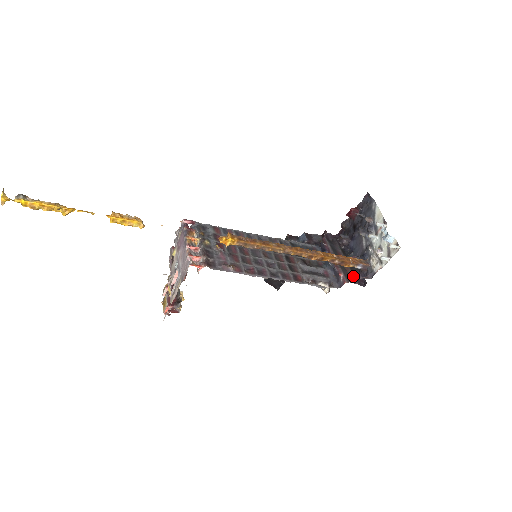
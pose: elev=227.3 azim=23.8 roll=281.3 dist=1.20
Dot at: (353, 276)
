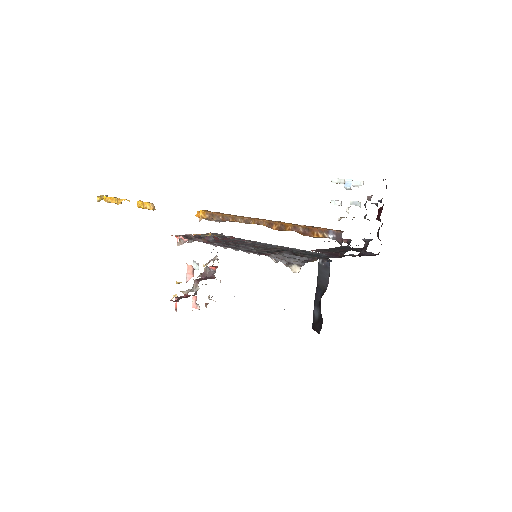
Dot at: (330, 252)
